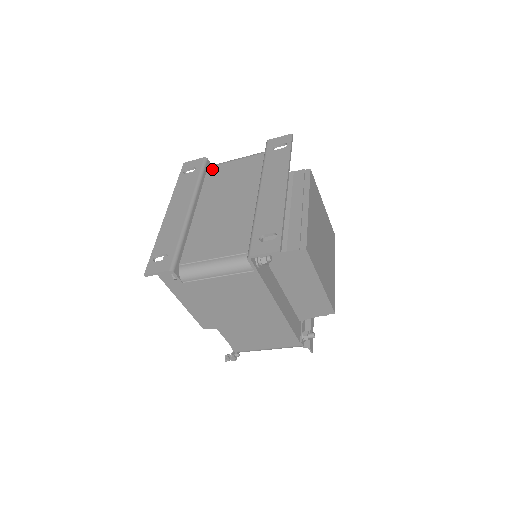
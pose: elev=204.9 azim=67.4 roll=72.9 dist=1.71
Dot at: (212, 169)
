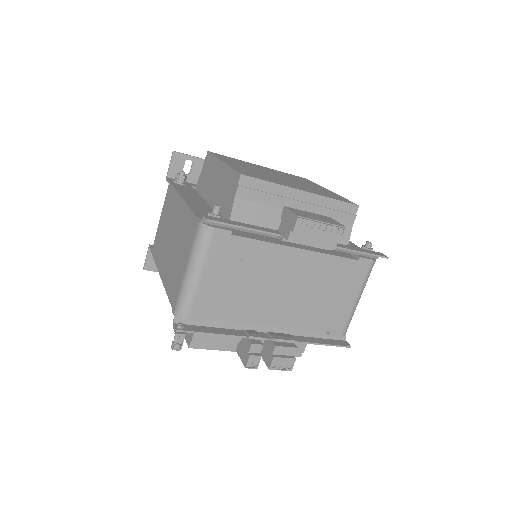
Dot at: occluded
